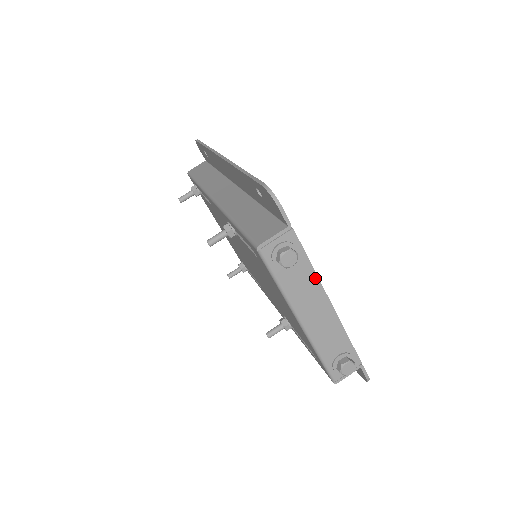
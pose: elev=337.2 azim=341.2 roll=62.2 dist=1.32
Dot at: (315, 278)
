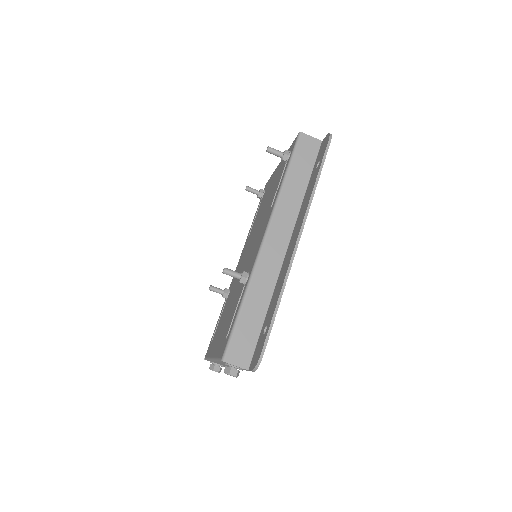
Dot at: occluded
